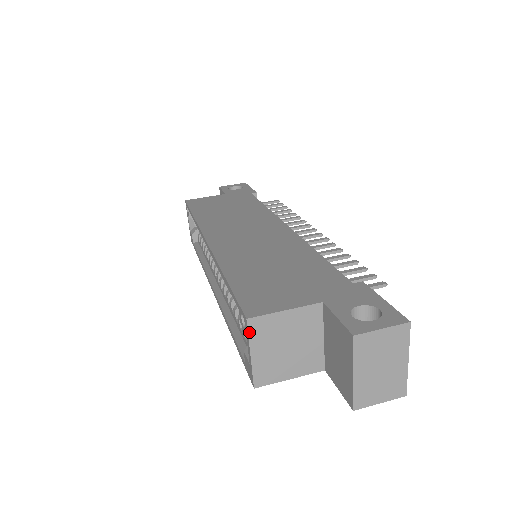
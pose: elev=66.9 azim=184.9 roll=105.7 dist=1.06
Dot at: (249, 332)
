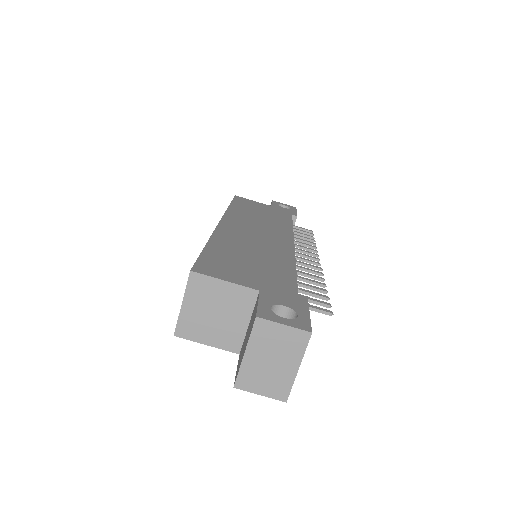
Dot at: (188, 283)
